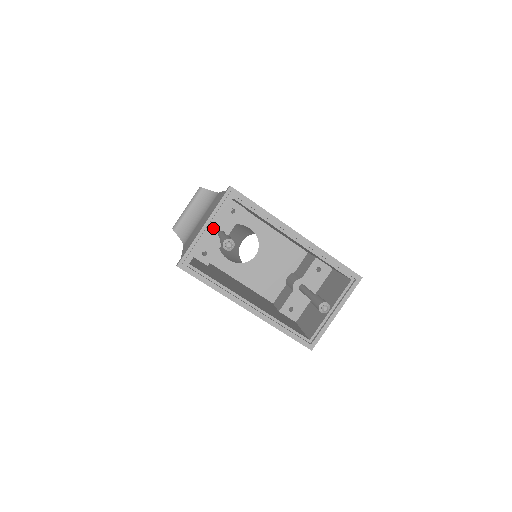
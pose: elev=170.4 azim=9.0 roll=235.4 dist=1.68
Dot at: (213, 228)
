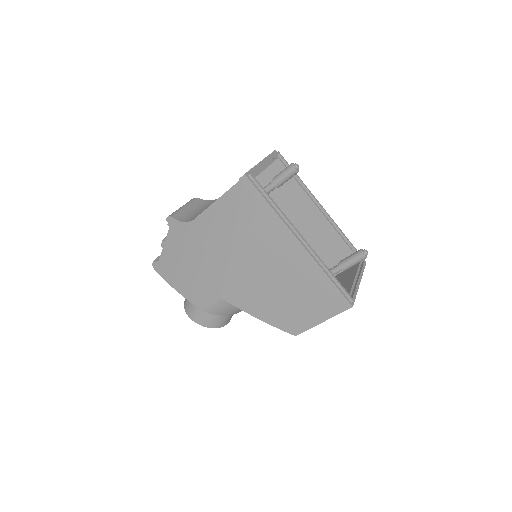
Dot at: occluded
